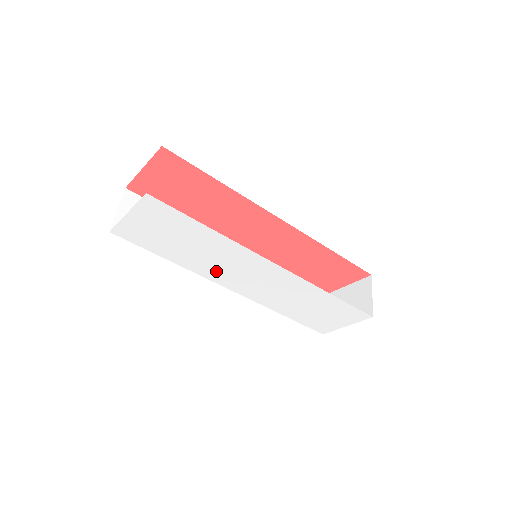
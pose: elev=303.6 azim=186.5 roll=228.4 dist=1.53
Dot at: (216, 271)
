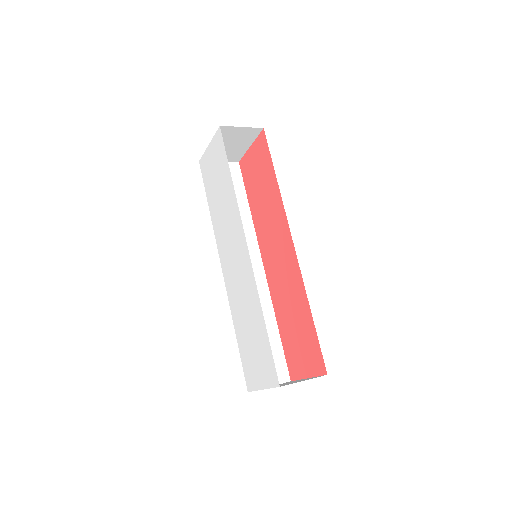
Dot at: (222, 236)
